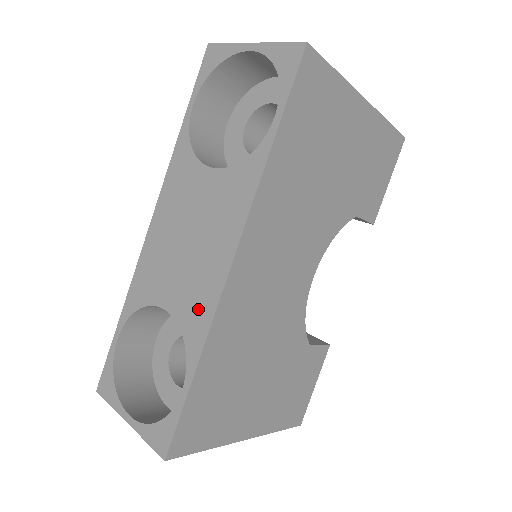
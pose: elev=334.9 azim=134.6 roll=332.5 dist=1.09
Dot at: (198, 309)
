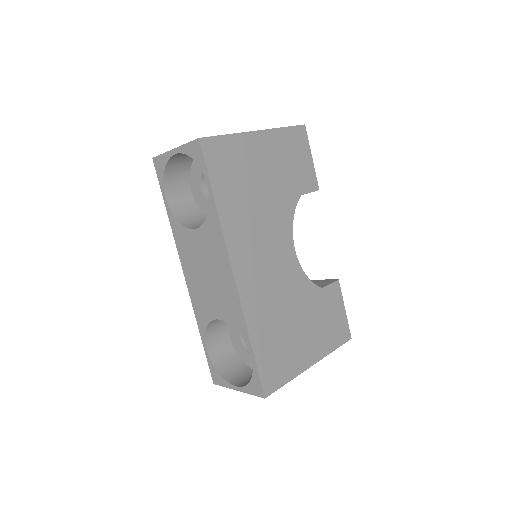
Dot at: (233, 310)
